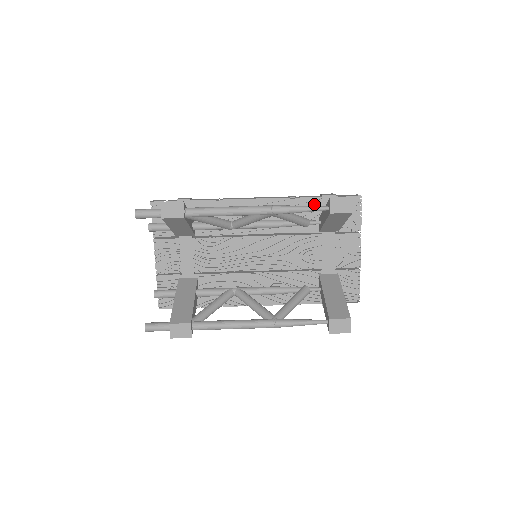
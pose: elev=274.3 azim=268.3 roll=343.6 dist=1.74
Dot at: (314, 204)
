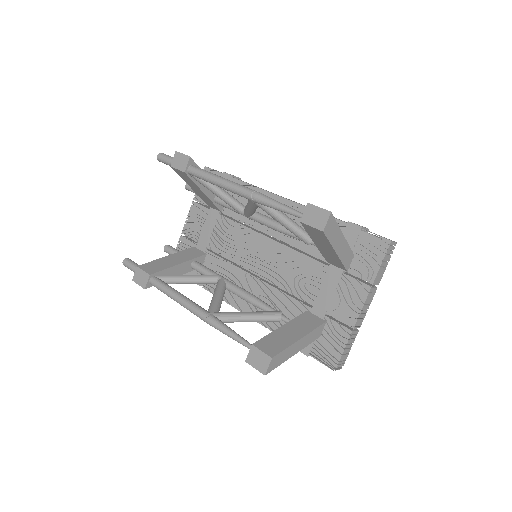
Dot at: occluded
